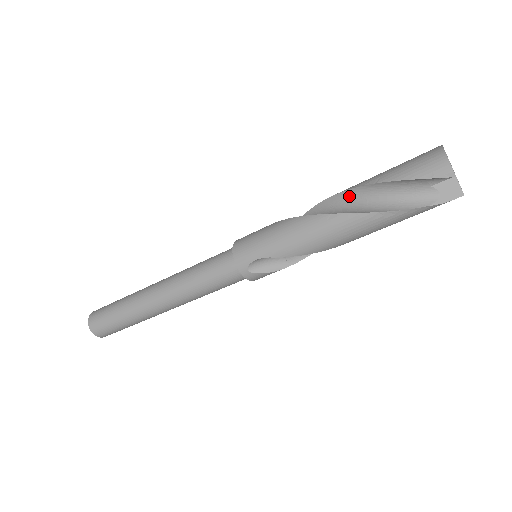
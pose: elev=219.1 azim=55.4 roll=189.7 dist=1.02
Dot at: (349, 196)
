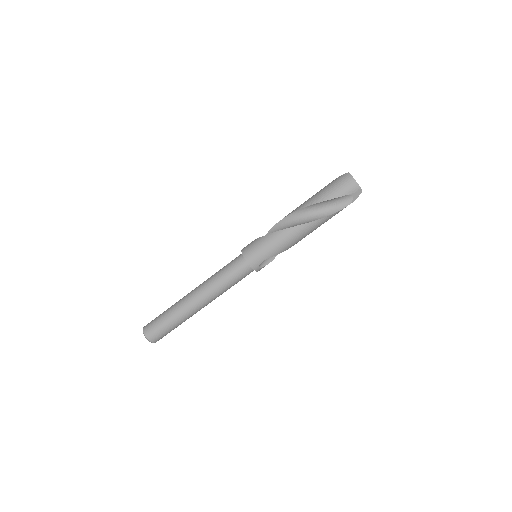
Dot at: (306, 210)
